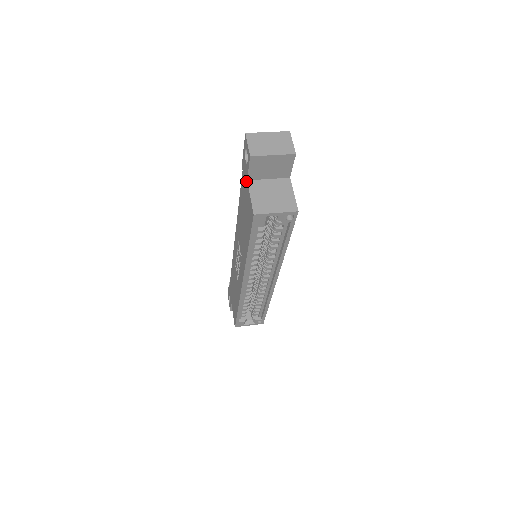
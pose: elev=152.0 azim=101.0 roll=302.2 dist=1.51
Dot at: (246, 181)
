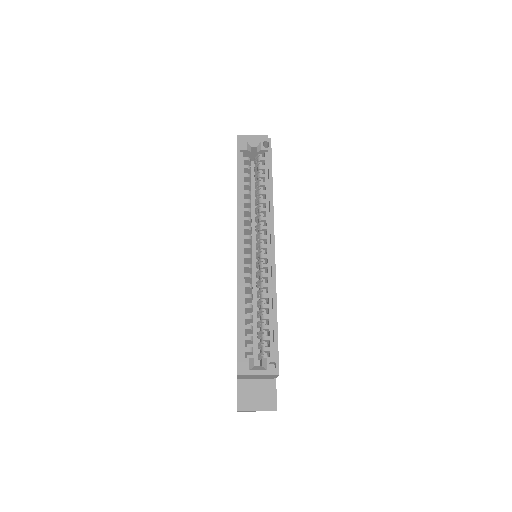
Dot at: occluded
